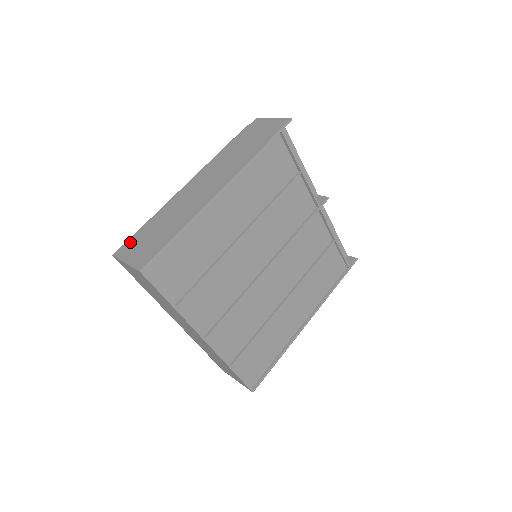
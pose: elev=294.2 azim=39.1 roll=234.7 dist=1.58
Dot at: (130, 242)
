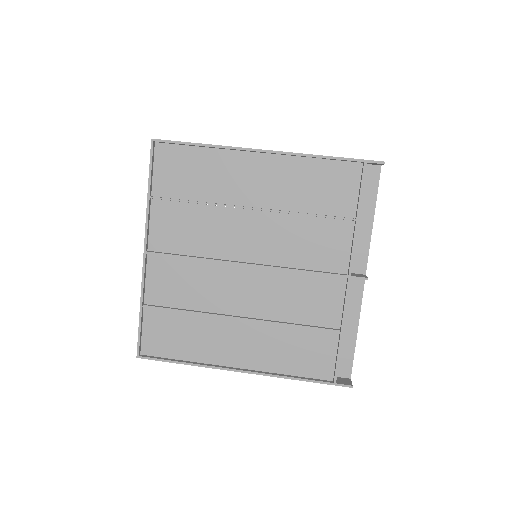
Dot at: occluded
